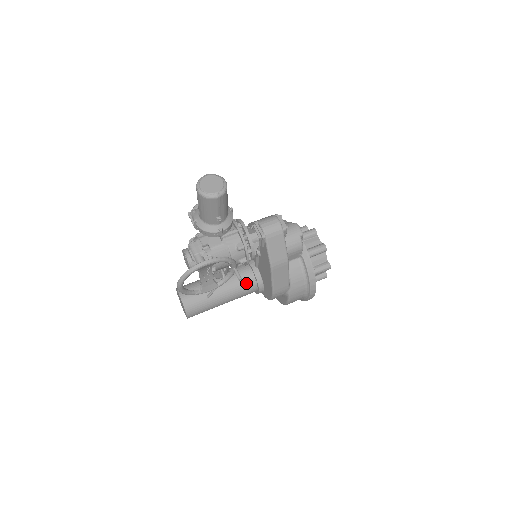
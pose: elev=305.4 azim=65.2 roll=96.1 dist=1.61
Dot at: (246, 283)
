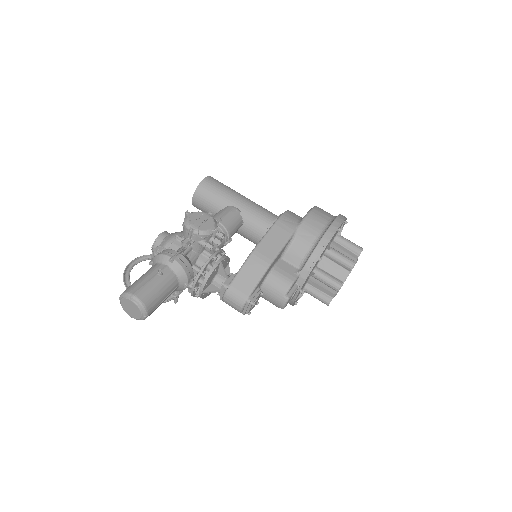
Dot at: (251, 241)
